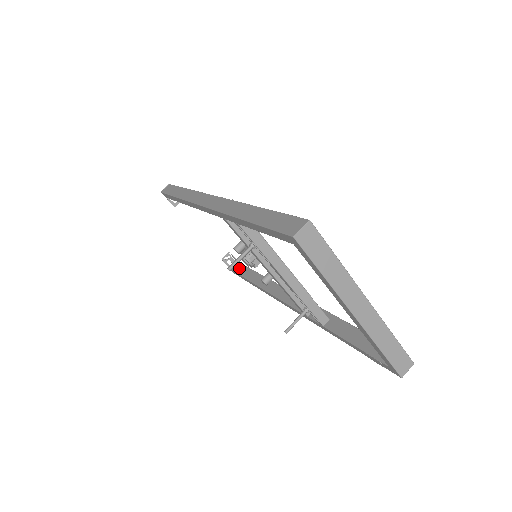
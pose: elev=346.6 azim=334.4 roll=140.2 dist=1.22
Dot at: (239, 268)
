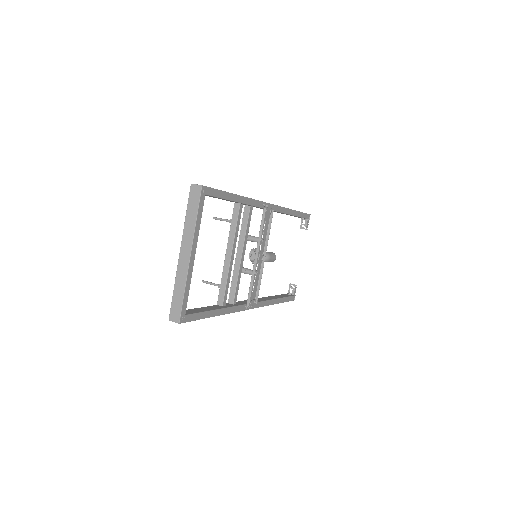
Dot at: (287, 295)
